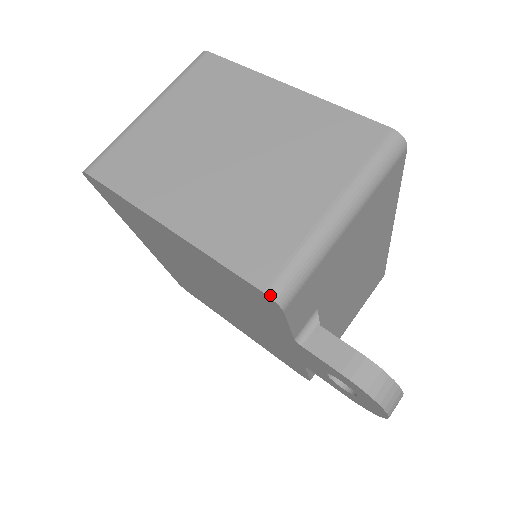
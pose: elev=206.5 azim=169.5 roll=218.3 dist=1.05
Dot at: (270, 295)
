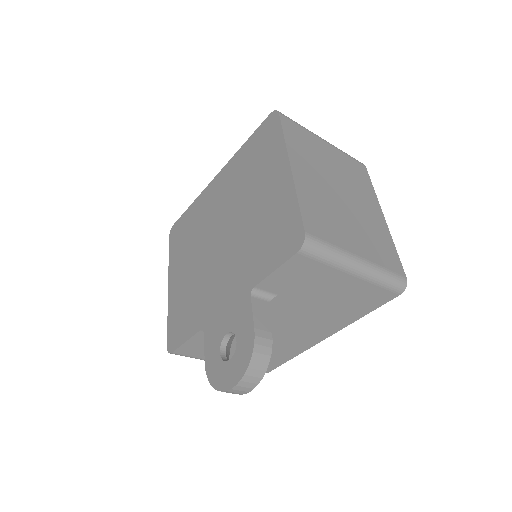
Dot at: (306, 237)
